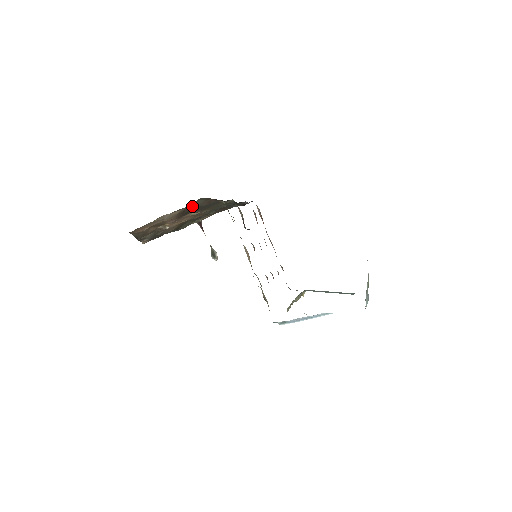
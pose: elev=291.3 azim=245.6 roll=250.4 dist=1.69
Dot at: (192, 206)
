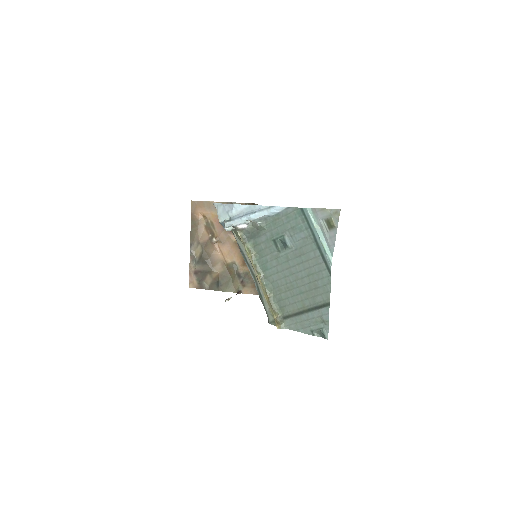
Dot at: occluded
